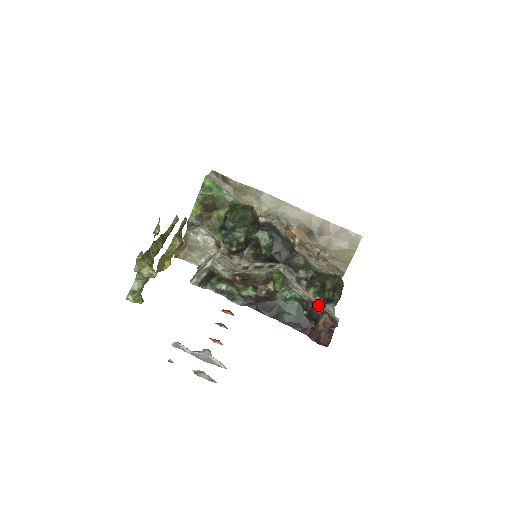
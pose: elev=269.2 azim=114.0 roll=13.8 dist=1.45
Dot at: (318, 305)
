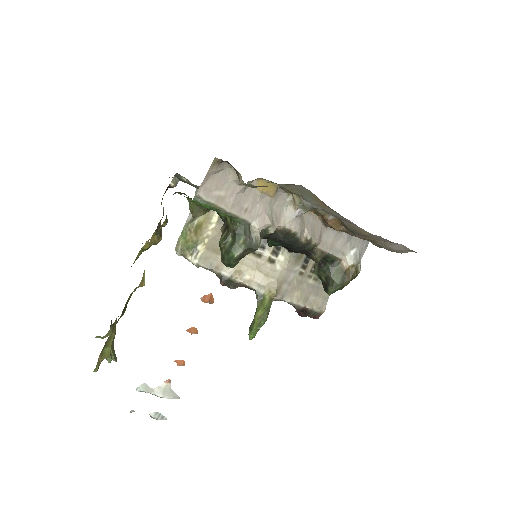
Dot at: (306, 308)
